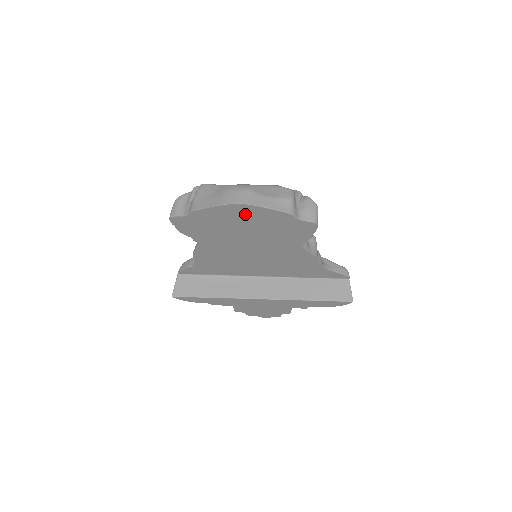
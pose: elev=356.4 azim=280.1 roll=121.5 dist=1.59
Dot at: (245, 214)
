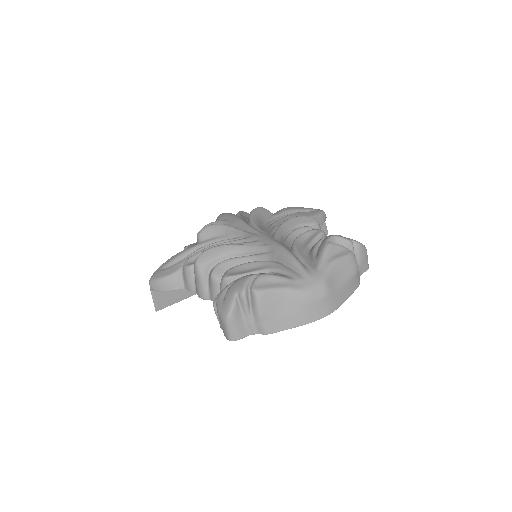
Dot at: occluded
